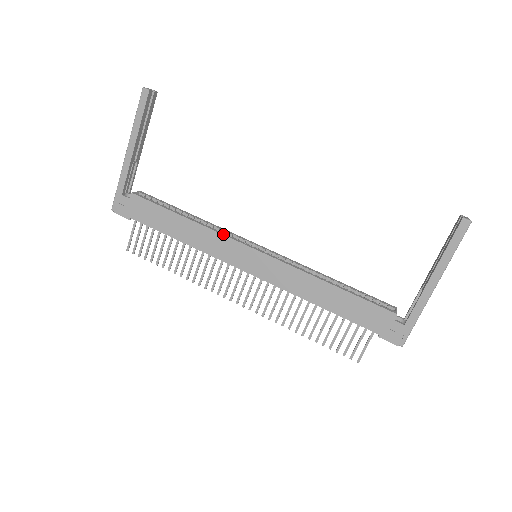
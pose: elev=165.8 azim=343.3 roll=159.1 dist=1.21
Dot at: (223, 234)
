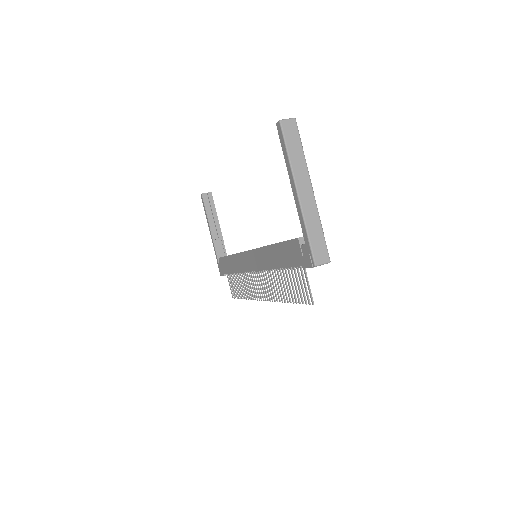
Dot at: occluded
